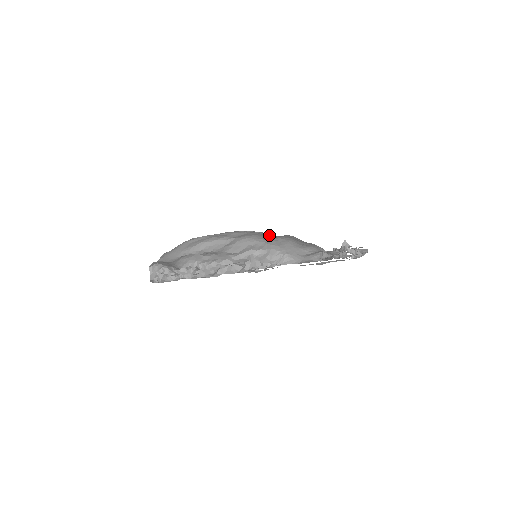
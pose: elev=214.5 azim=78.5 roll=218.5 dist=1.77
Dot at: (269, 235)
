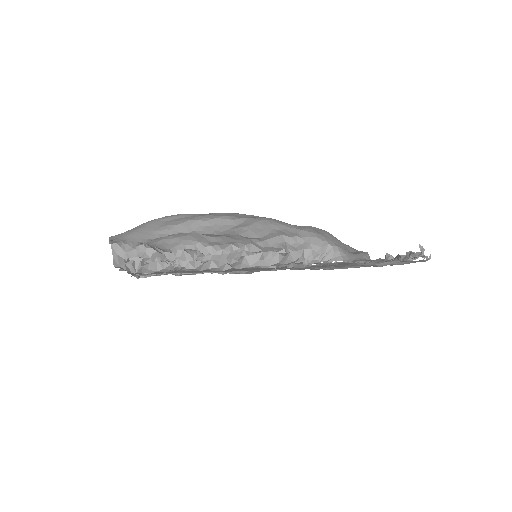
Dot at: occluded
